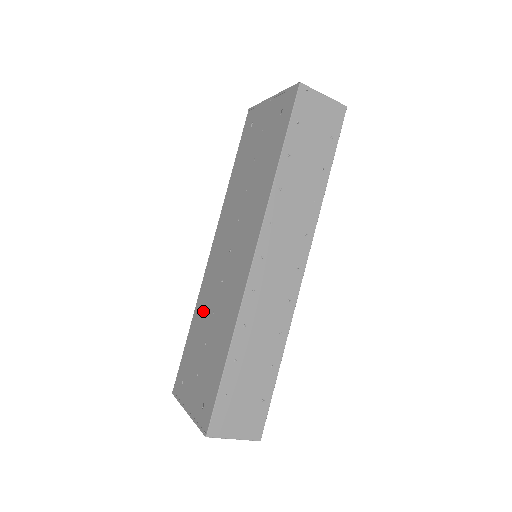
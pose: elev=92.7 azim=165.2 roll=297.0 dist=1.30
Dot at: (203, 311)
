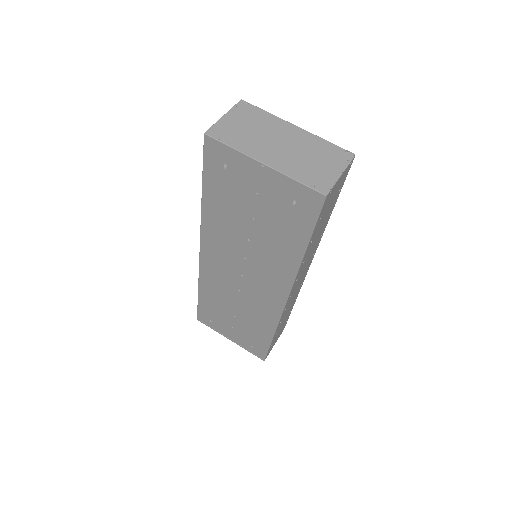
Dot at: (217, 295)
